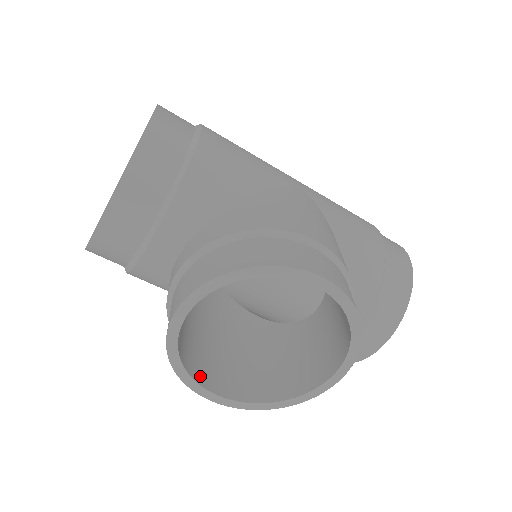
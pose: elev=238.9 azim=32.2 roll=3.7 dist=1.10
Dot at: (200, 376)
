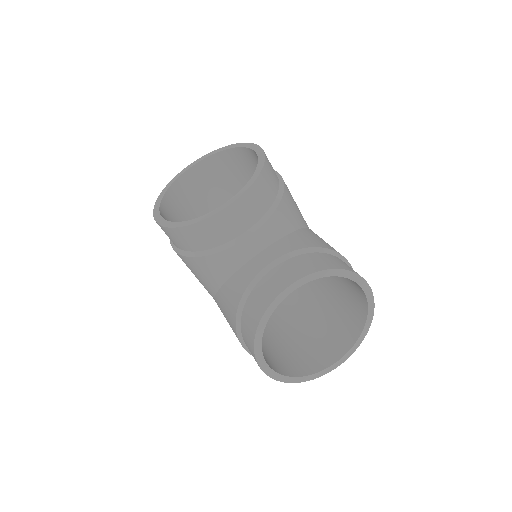
Dot at: (164, 212)
